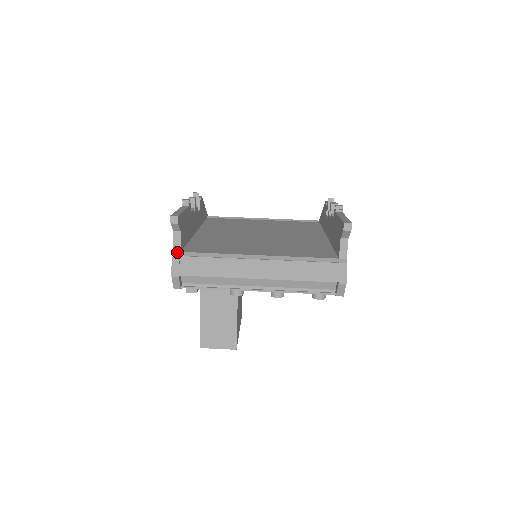
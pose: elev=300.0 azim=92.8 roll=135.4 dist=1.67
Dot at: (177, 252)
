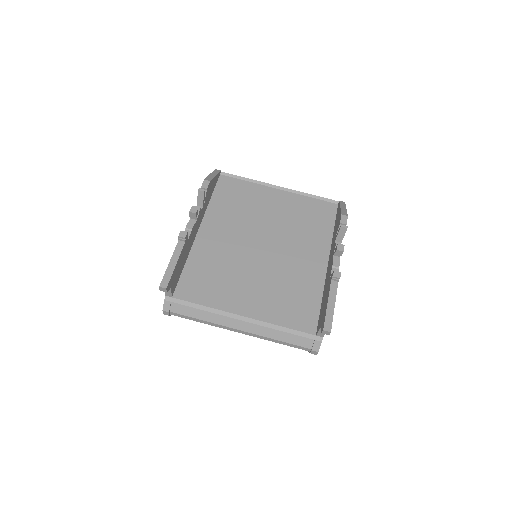
Dot at: (168, 297)
